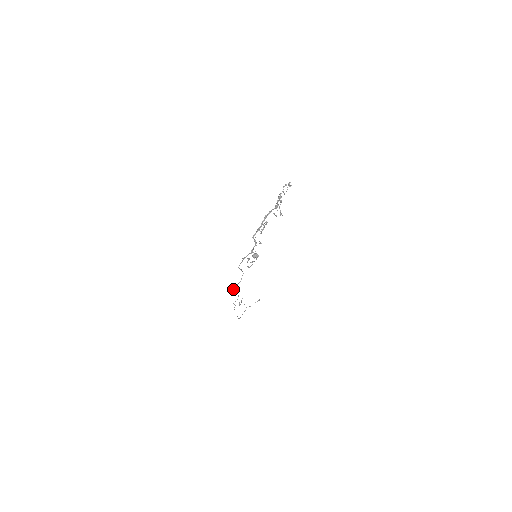
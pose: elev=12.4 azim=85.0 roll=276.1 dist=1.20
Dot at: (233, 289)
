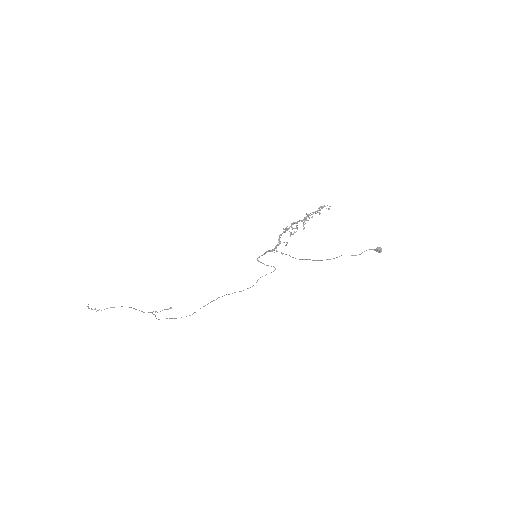
Dot at: (260, 277)
